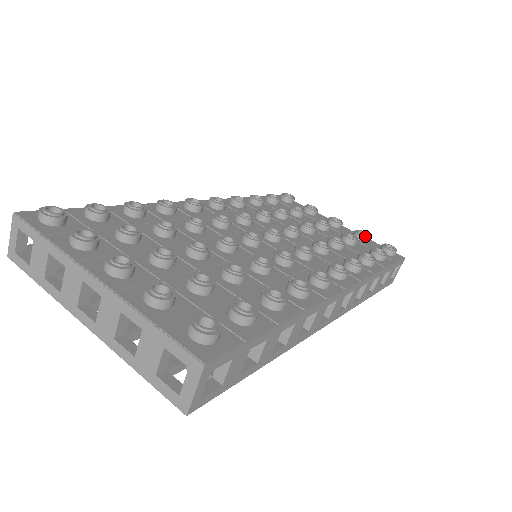
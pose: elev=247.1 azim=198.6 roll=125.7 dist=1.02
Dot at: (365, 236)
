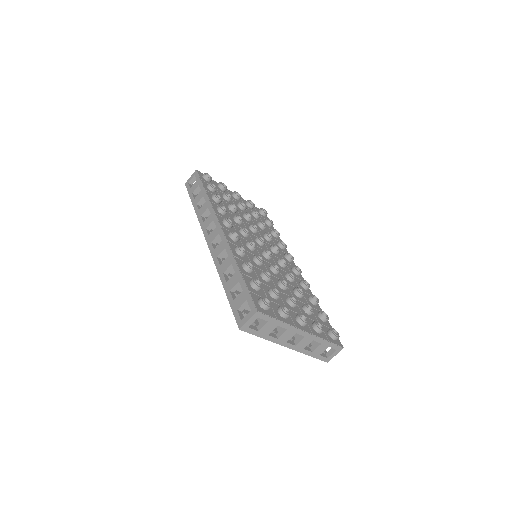
Dot at: occluded
